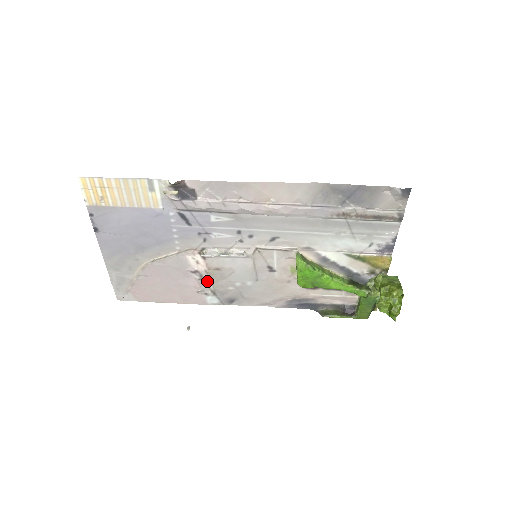
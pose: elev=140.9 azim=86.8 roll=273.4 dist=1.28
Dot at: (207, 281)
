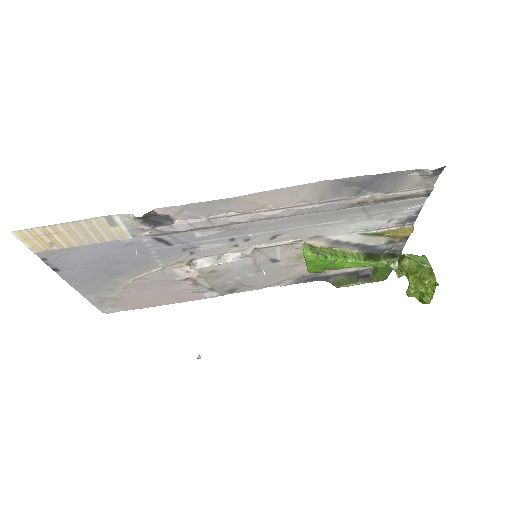
Dot at: (202, 283)
